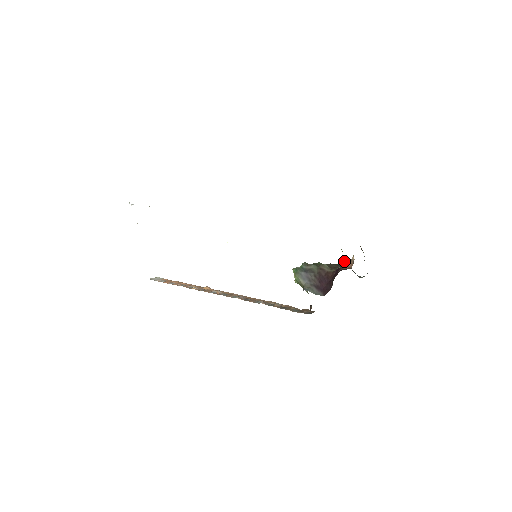
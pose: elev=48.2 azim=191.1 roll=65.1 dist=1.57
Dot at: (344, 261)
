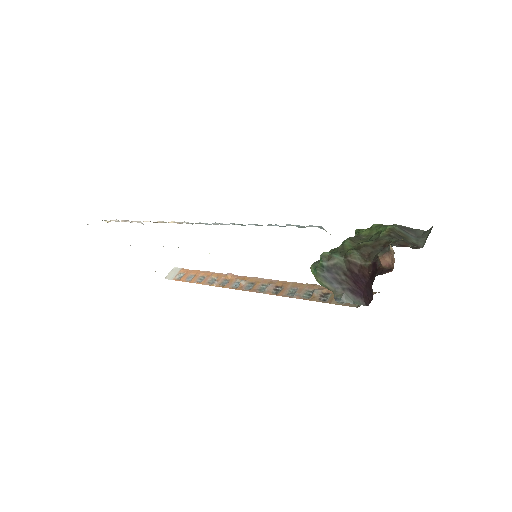
Dot at: (379, 254)
